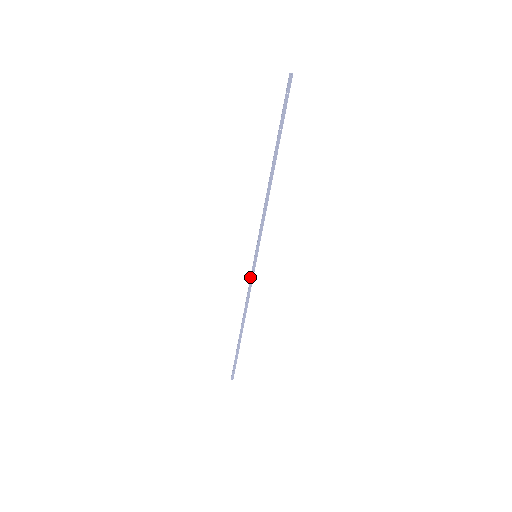
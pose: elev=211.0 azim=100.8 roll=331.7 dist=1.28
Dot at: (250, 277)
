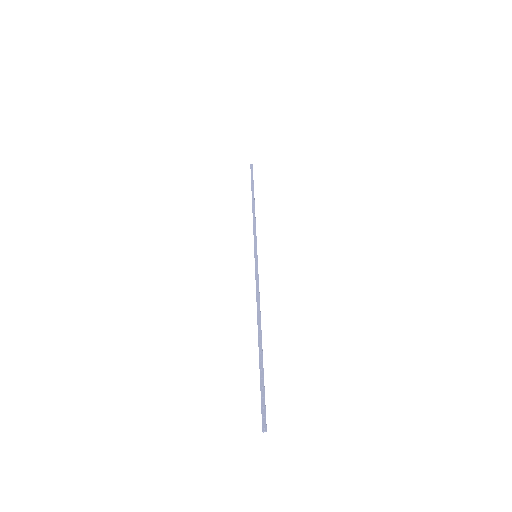
Dot at: (255, 276)
